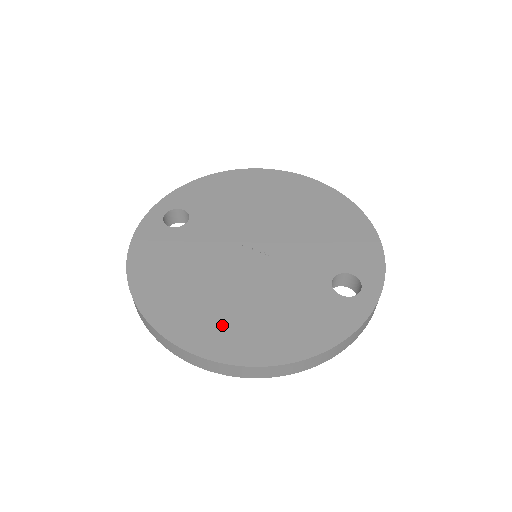
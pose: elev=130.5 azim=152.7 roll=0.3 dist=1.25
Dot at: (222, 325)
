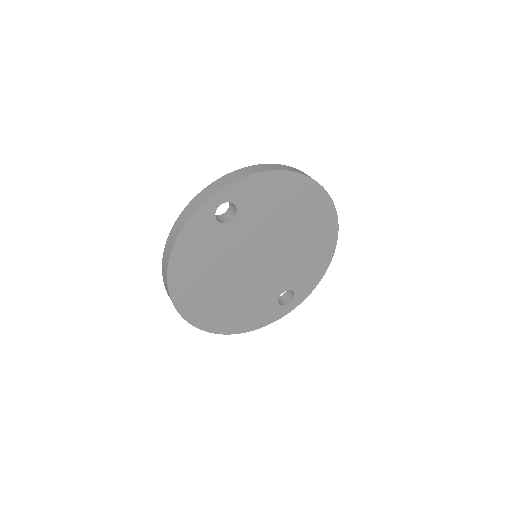
Dot at: (211, 308)
